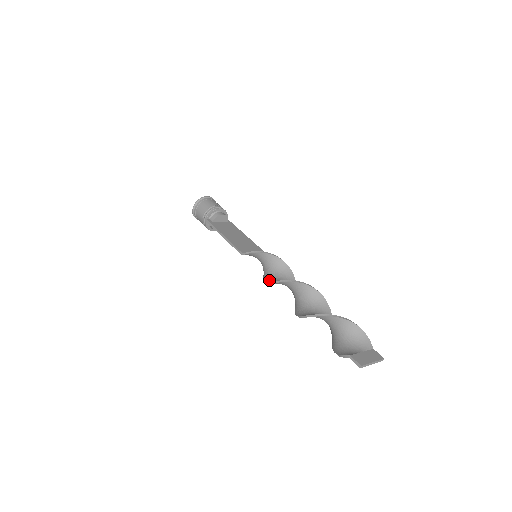
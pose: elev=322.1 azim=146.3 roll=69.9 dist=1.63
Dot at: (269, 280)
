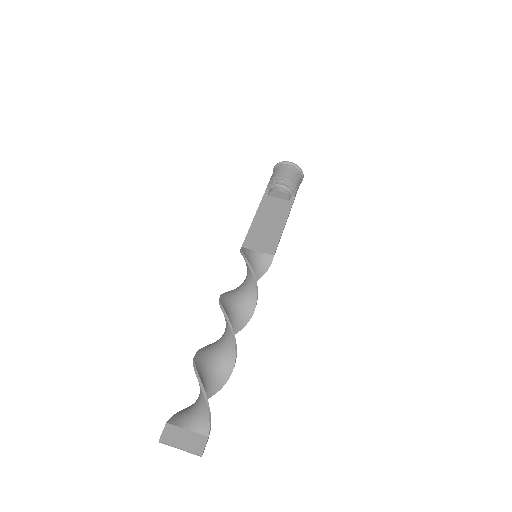
Dot at: (232, 290)
